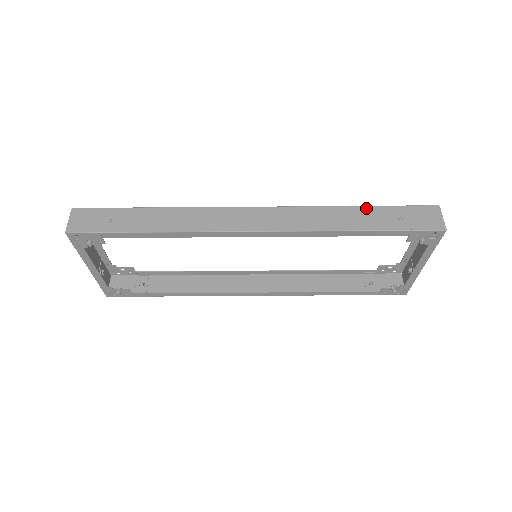
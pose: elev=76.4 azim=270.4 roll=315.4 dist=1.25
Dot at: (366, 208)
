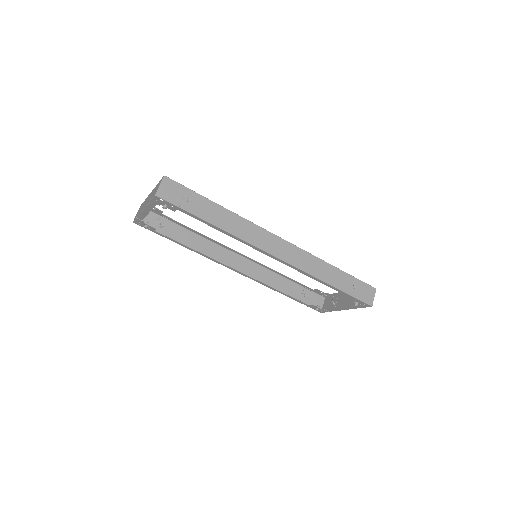
Dot at: (340, 271)
